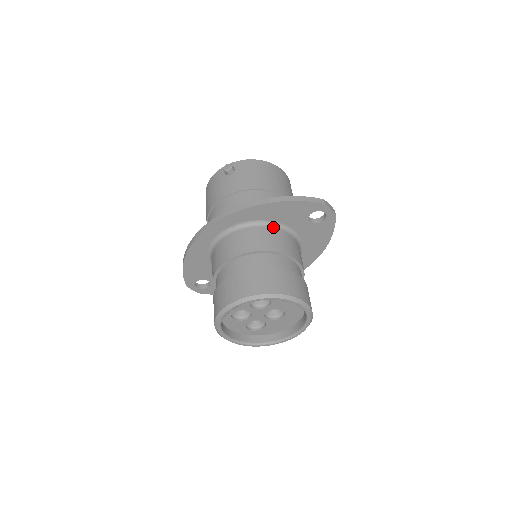
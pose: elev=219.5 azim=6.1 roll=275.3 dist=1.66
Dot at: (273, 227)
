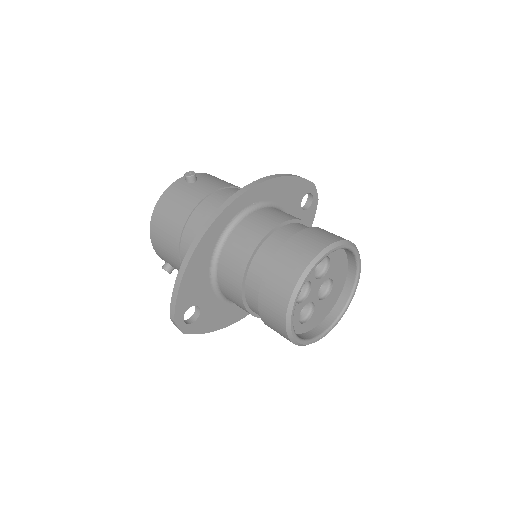
Dot at: occluded
